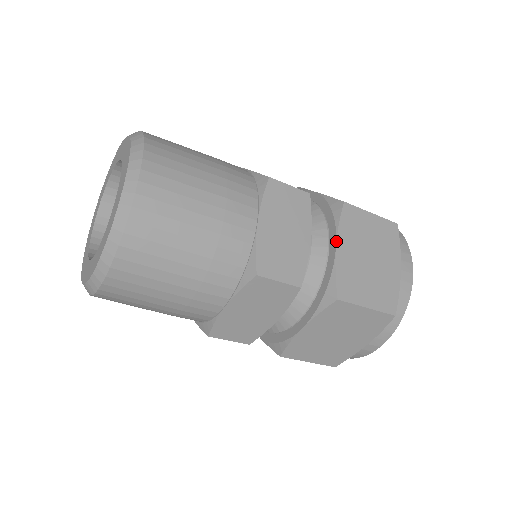
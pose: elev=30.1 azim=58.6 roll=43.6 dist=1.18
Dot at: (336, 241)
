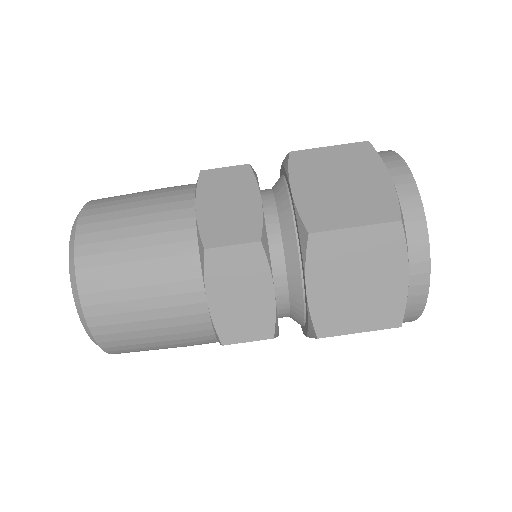
Dot at: (289, 186)
